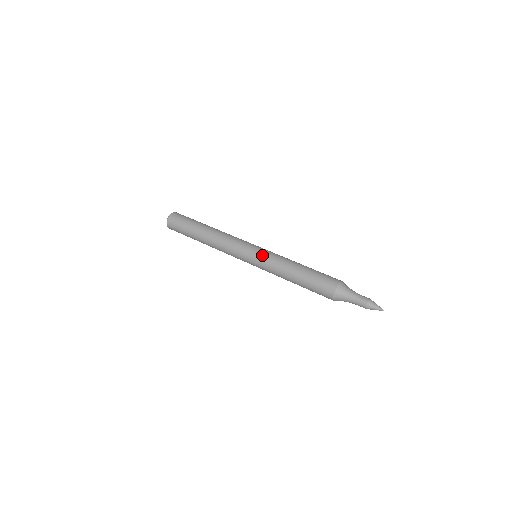
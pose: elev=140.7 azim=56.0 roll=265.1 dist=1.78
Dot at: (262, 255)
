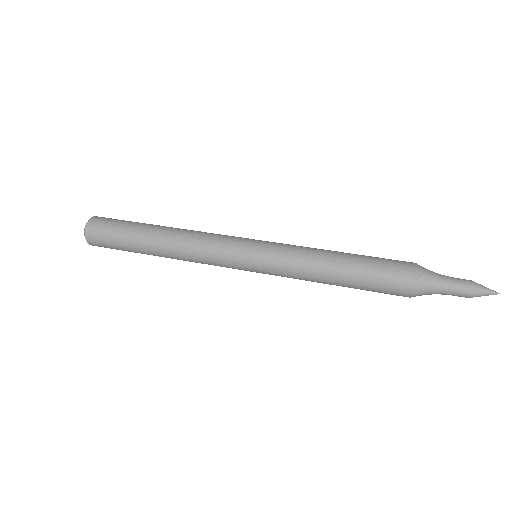
Dot at: (274, 242)
